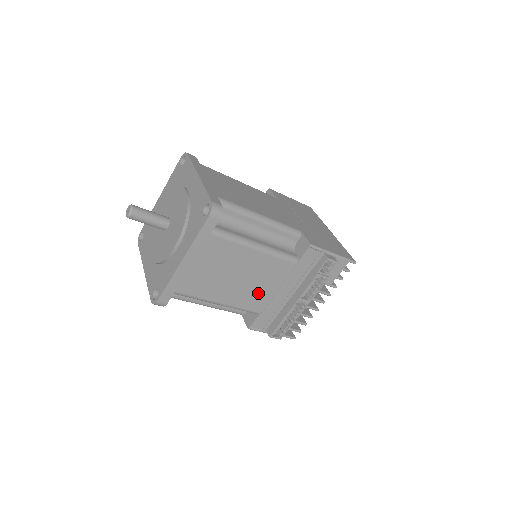
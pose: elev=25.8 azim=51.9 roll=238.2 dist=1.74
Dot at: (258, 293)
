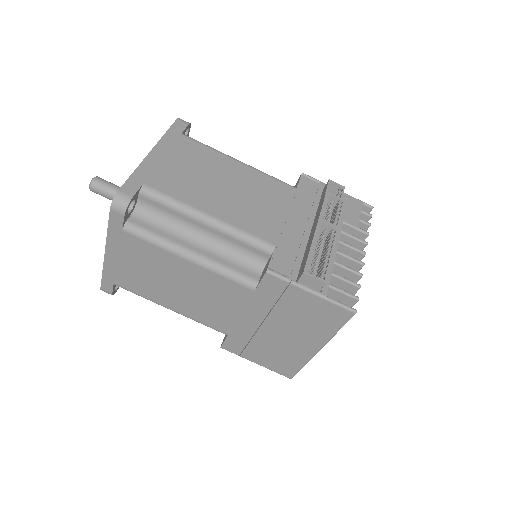
Dot at: (260, 214)
